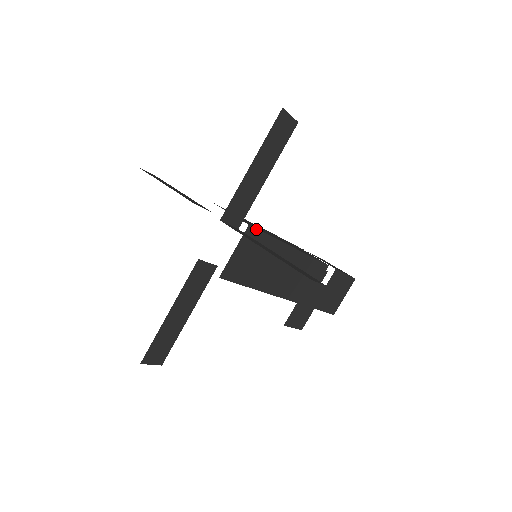
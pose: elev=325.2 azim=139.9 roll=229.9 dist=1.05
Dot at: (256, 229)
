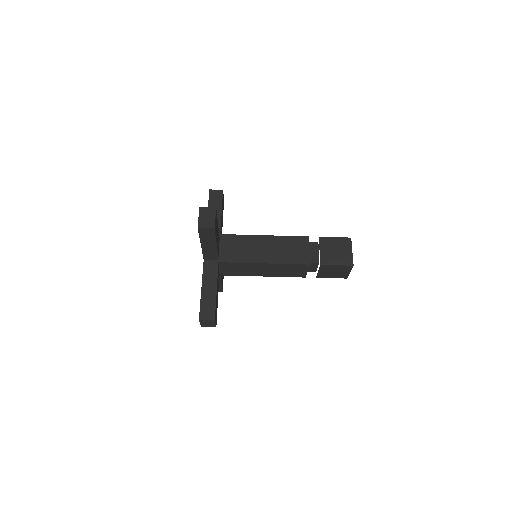
Dot at: (225, 262)
